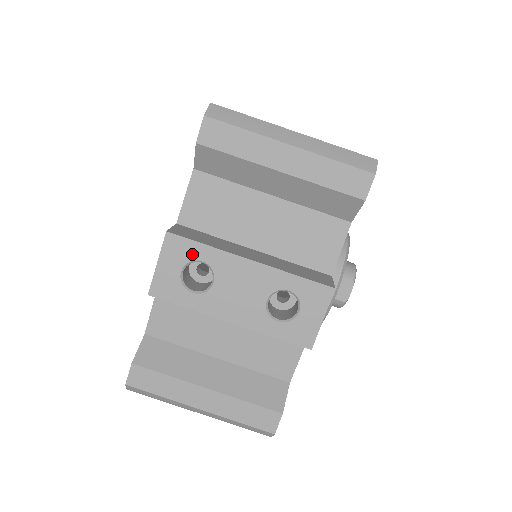
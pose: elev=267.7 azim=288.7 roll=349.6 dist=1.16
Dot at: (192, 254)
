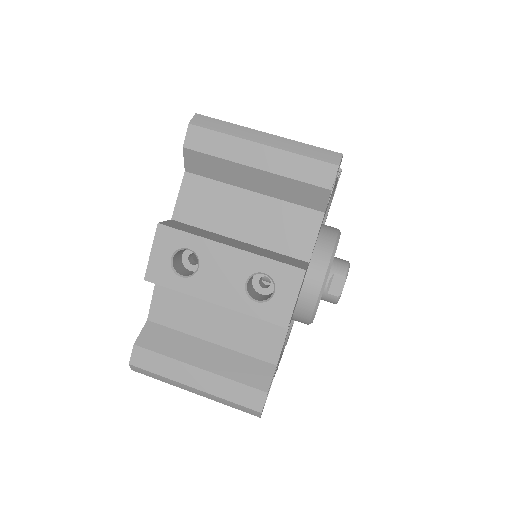
Dot at: (180, 242)
